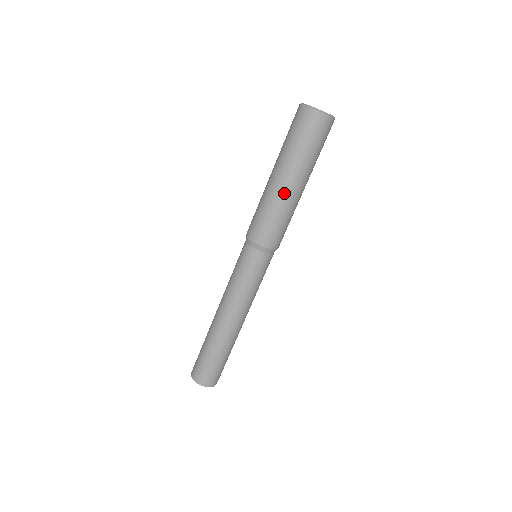
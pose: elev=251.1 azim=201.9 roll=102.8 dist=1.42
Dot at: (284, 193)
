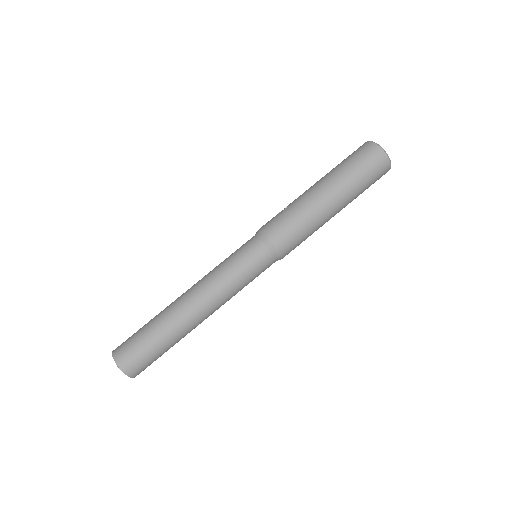
Dot at: (323, 209)
